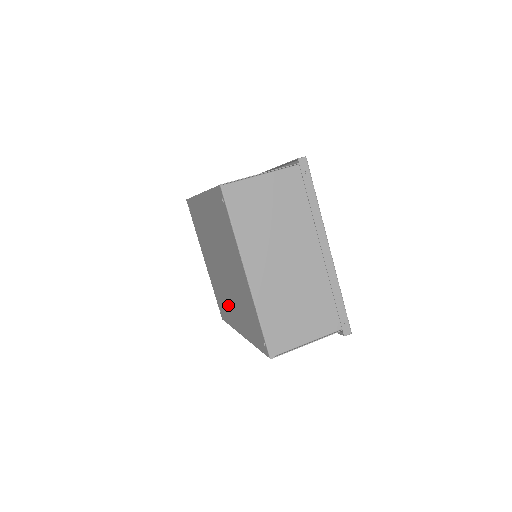
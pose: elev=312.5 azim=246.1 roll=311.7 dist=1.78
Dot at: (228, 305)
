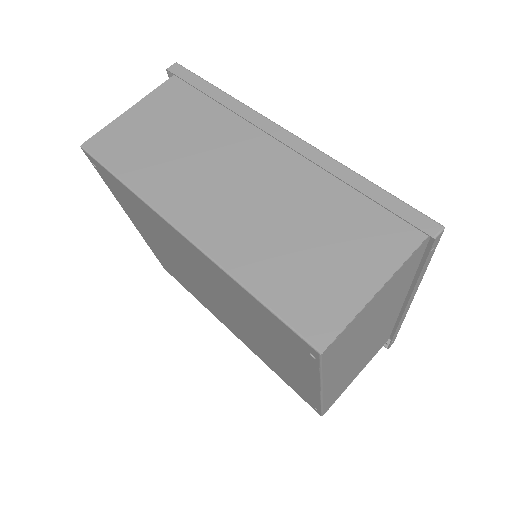
Dot at: (206, 302)
